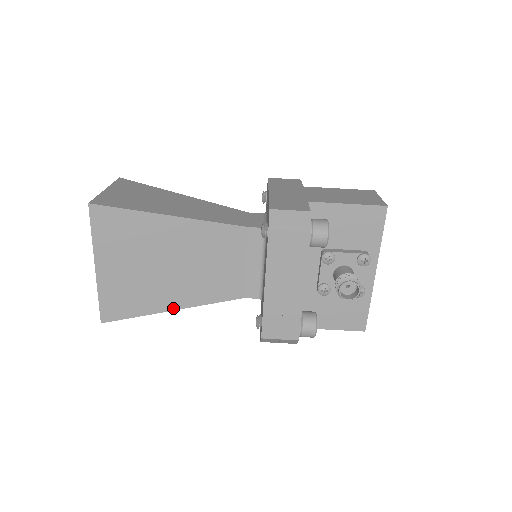
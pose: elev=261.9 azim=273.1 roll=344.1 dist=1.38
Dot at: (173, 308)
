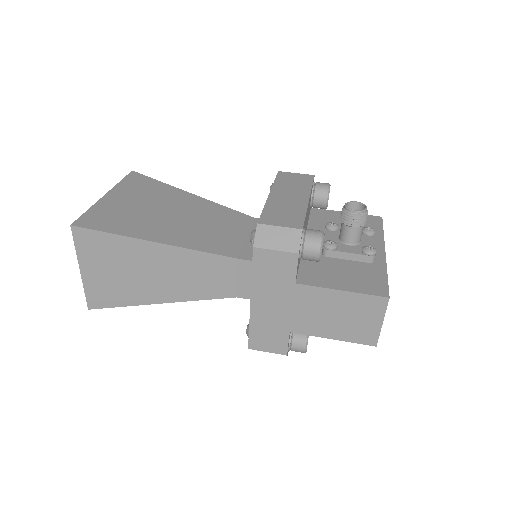
Dot at: (156, 241)
